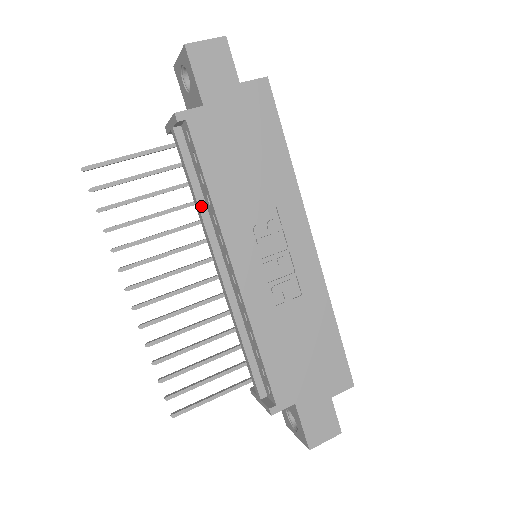
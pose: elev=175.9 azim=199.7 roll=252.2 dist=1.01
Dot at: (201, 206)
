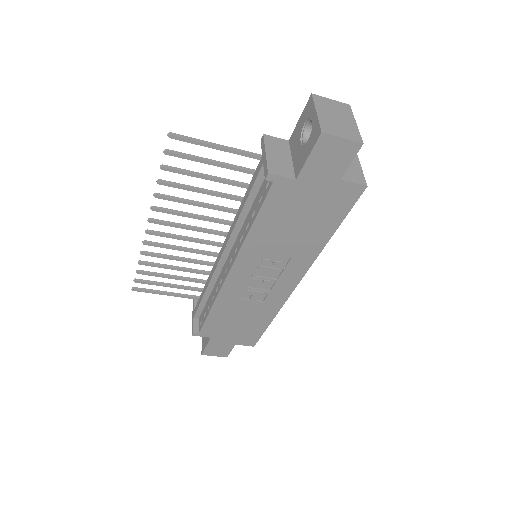
Dot at: (241, 218)
